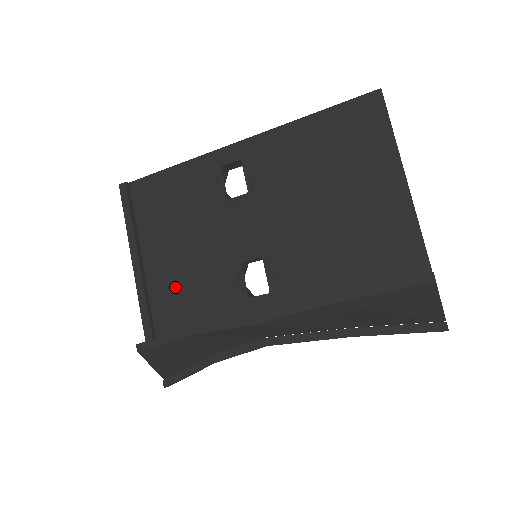
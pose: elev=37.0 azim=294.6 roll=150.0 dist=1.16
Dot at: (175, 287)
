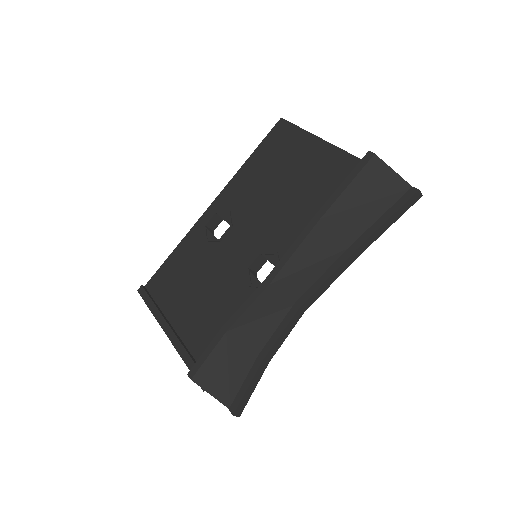
Dot at: (207, 326)
